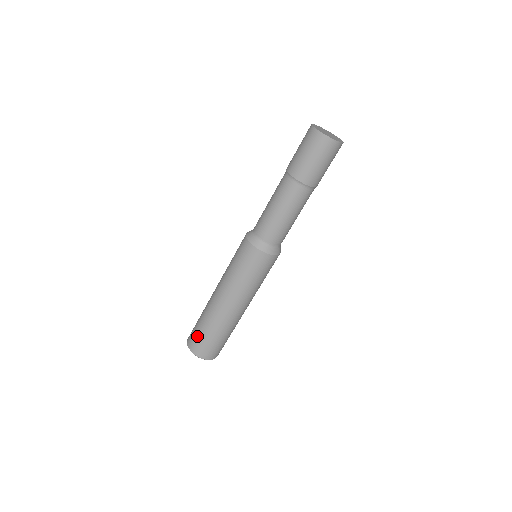
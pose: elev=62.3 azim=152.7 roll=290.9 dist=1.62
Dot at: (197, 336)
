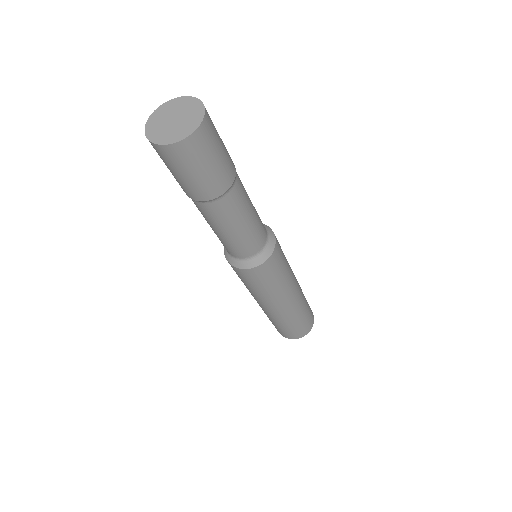
Dot at: (287, 332)
